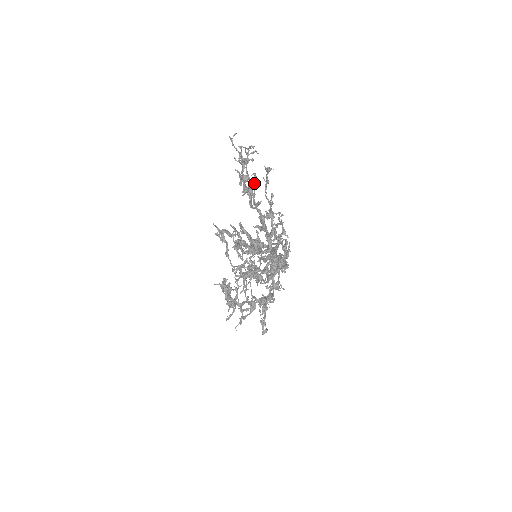
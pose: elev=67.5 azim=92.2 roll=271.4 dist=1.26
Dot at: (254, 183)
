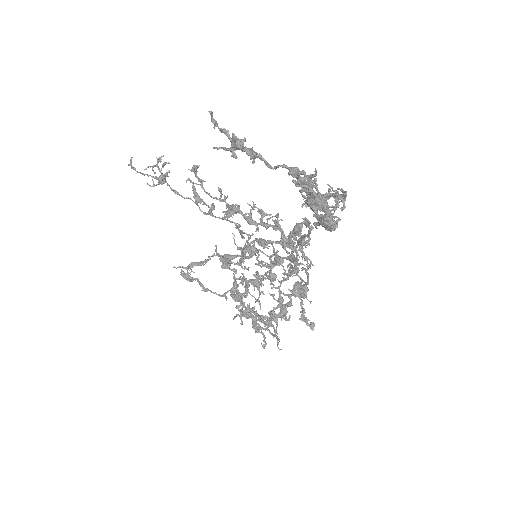
Dot at: (195, 189)
